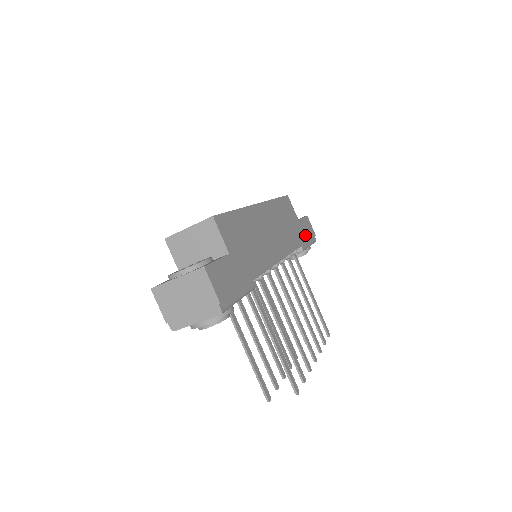
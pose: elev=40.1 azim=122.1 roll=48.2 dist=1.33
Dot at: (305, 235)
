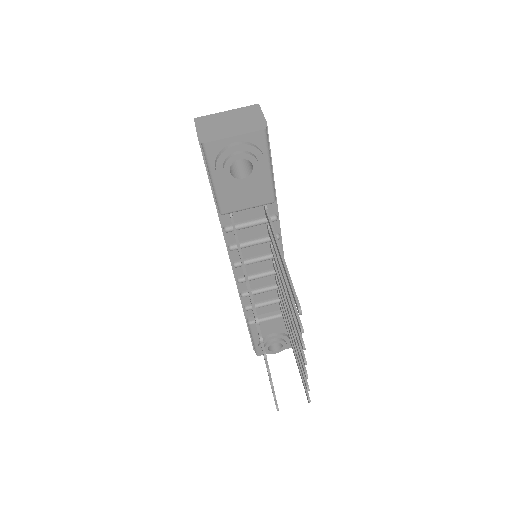
Dot at: occluded
